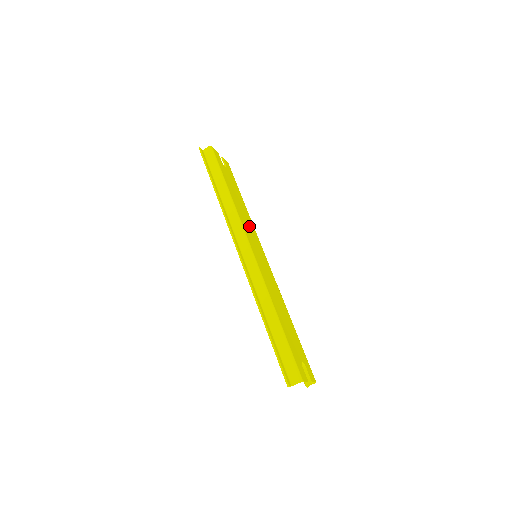
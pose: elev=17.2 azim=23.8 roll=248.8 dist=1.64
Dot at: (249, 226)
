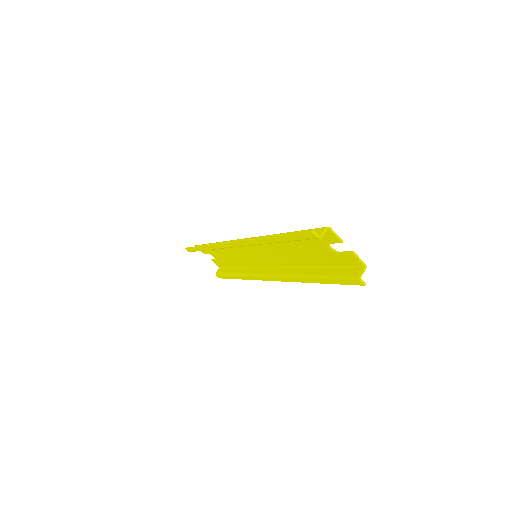
Dot at: (244, 255)
